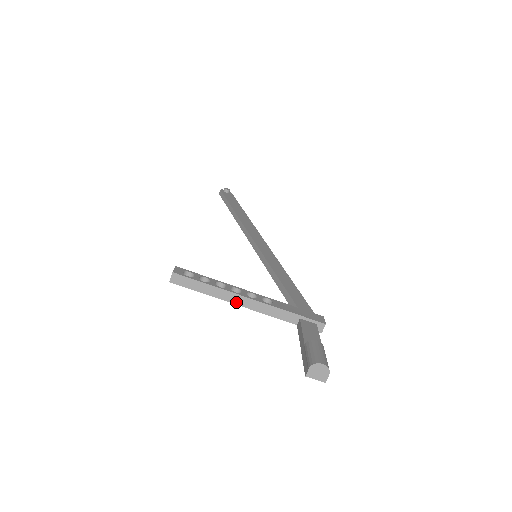
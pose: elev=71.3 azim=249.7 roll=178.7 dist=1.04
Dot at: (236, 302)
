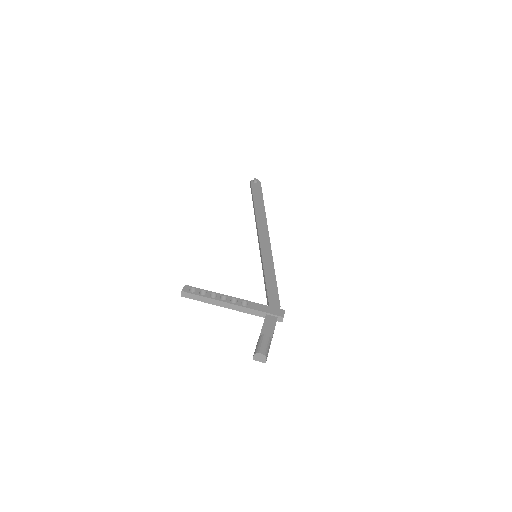
Dot at: (224, 306)
